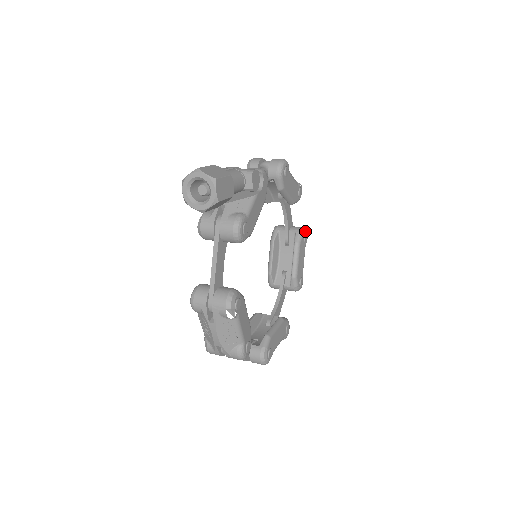
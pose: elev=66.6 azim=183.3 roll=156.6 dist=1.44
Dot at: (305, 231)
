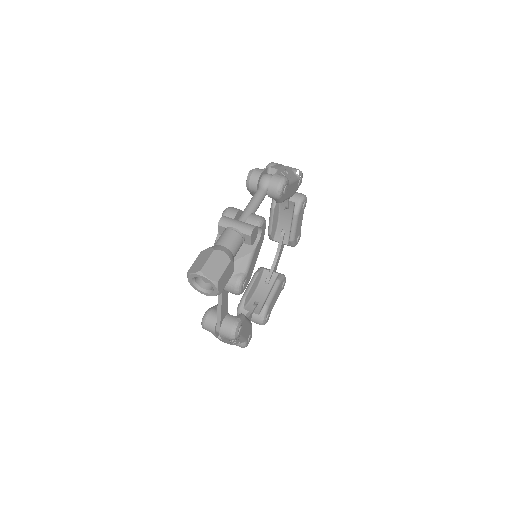
Dot at: (304, 200)
